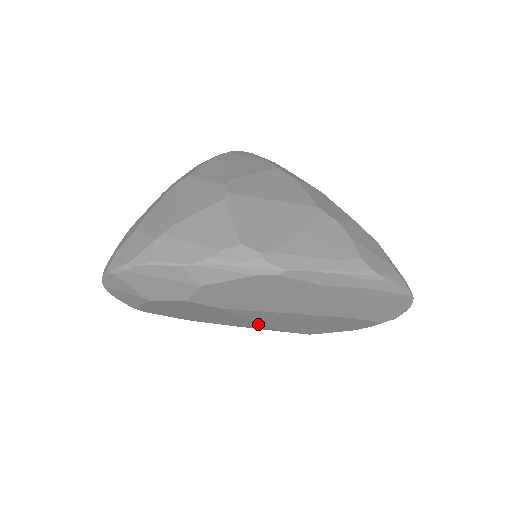
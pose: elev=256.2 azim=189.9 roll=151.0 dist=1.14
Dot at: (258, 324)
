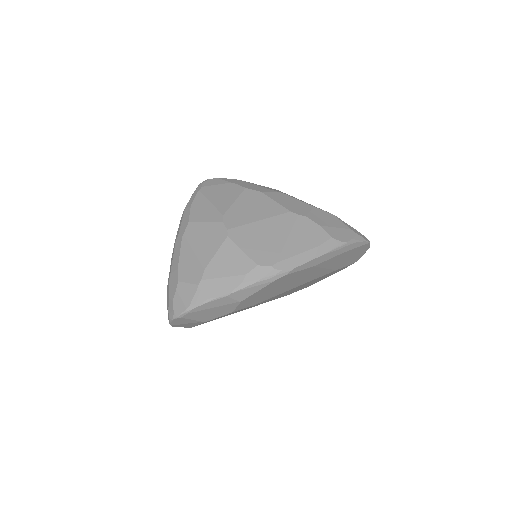
Dot at: occluded
